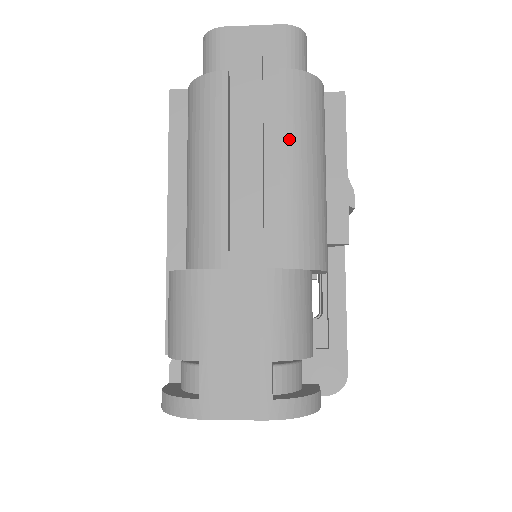
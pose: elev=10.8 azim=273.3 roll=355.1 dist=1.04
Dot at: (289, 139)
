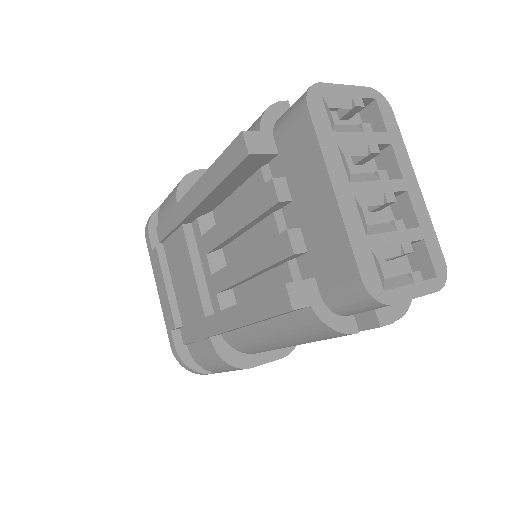
Dot at: occluded
